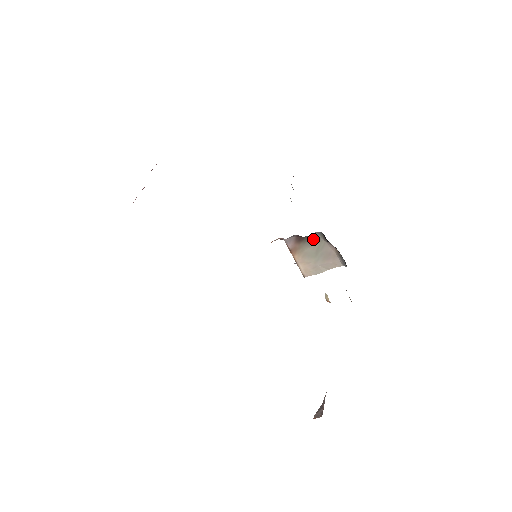
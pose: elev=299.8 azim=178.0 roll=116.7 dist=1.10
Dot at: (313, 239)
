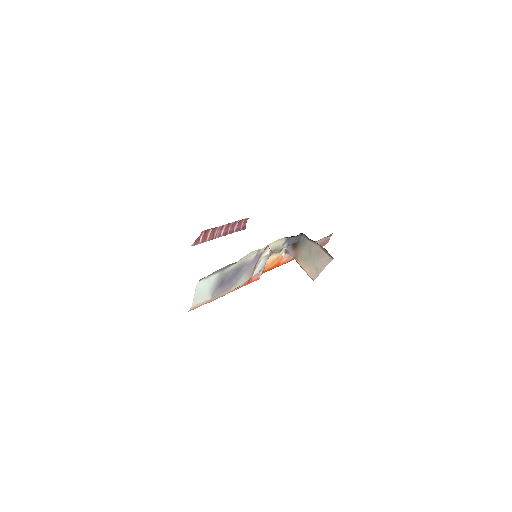
Dot at: (302, 243)
